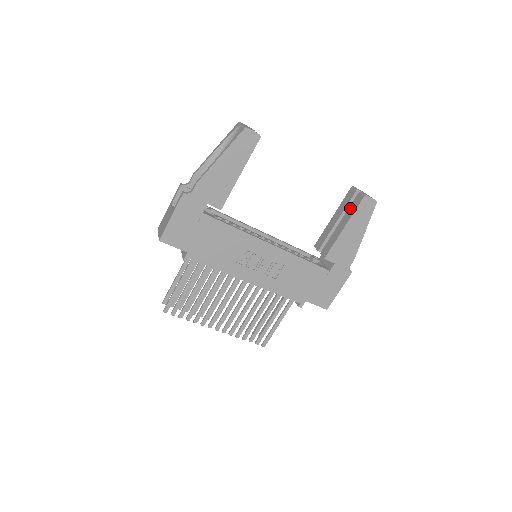
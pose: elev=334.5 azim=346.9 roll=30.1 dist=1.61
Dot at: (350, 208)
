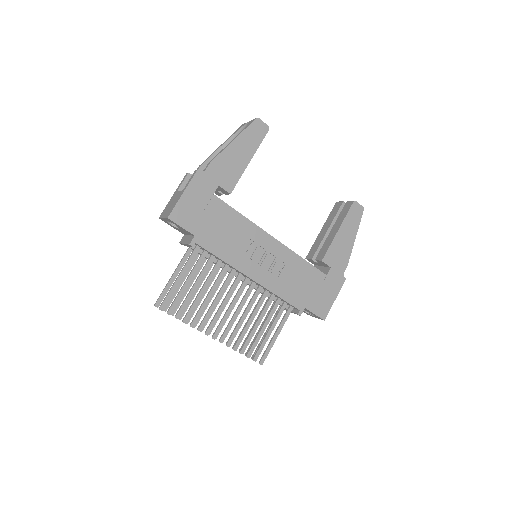
Dot at: (340, 215)
